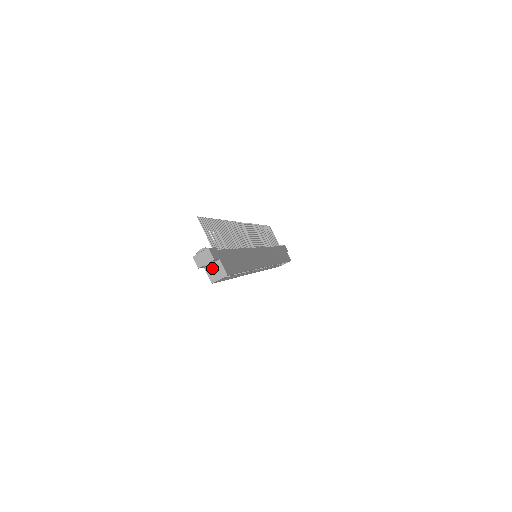
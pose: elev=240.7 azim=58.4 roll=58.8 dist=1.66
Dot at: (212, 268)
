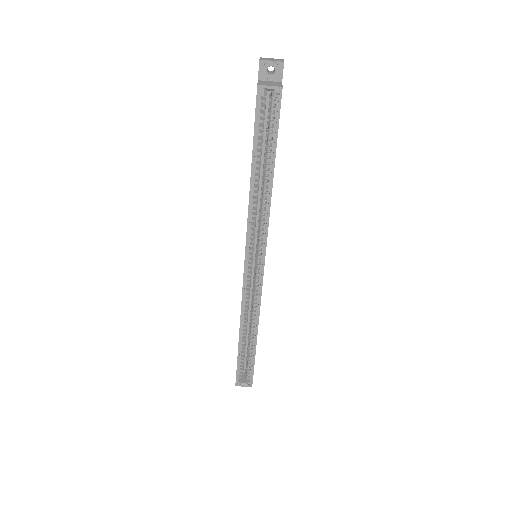
Dot at: (268, 82)
